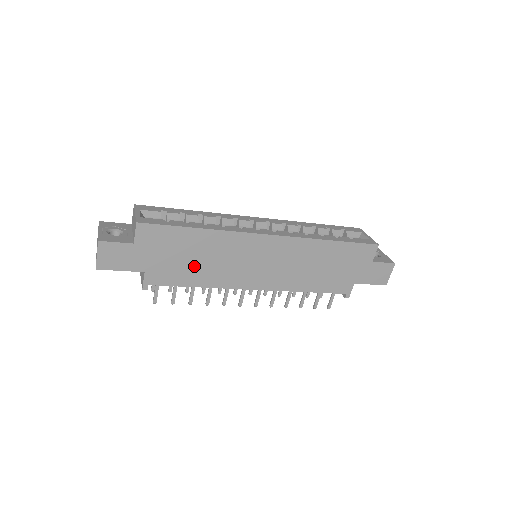
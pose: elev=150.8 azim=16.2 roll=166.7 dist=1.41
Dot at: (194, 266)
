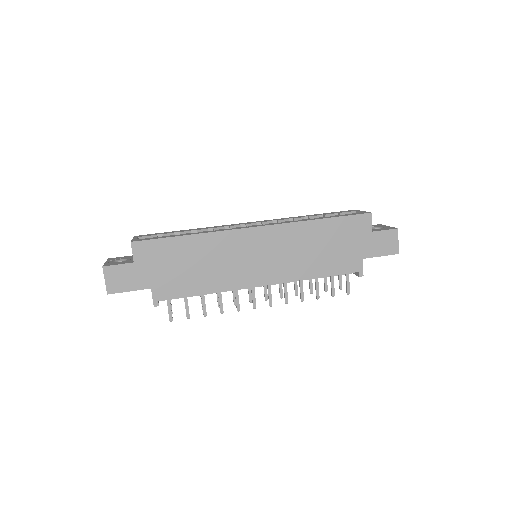
Dot at: (195, 273)
